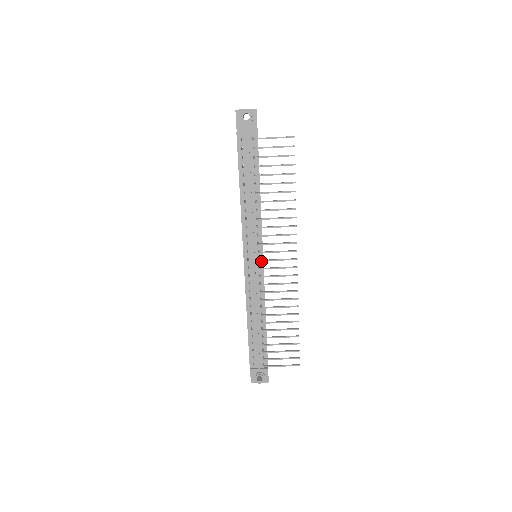
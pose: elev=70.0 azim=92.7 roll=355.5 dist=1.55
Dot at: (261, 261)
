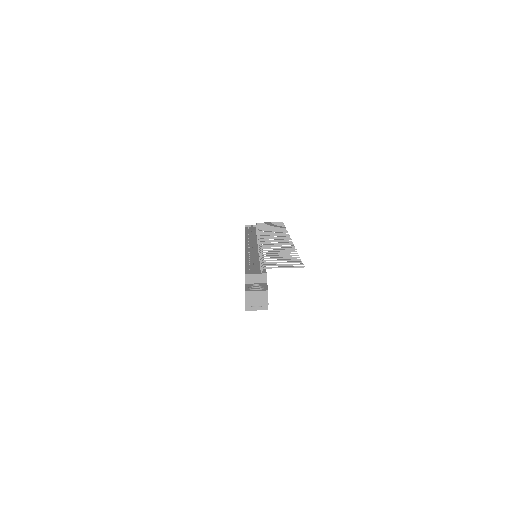
Dot at: (260, 246)
